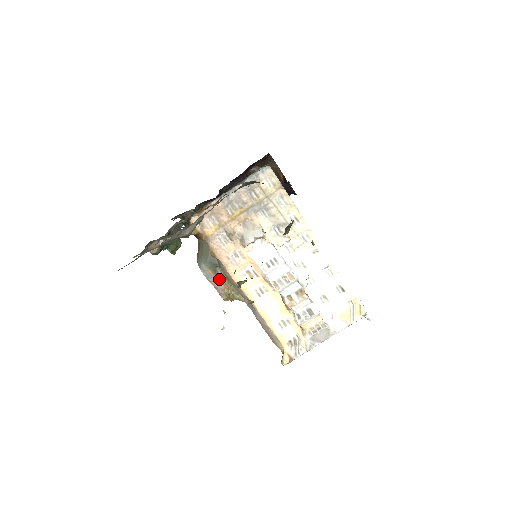
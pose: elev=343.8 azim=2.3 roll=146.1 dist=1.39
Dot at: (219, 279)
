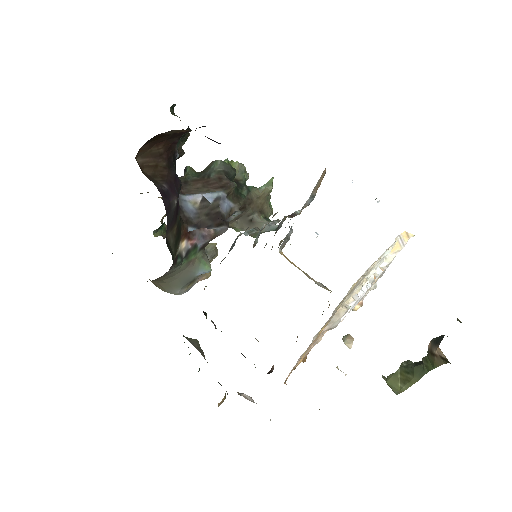
Dot at: (199, 278)
